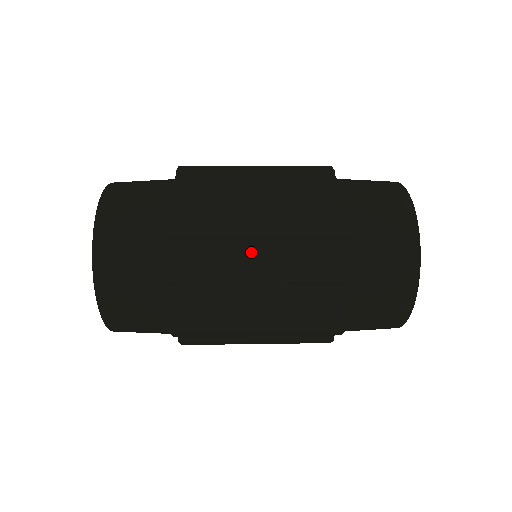
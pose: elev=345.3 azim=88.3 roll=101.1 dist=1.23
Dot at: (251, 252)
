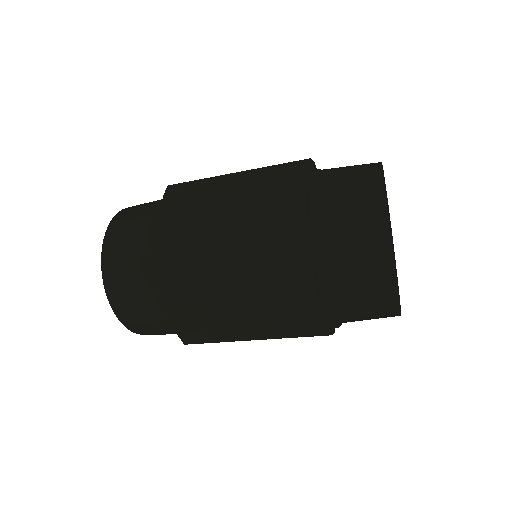
Dot at: (217, 211)
